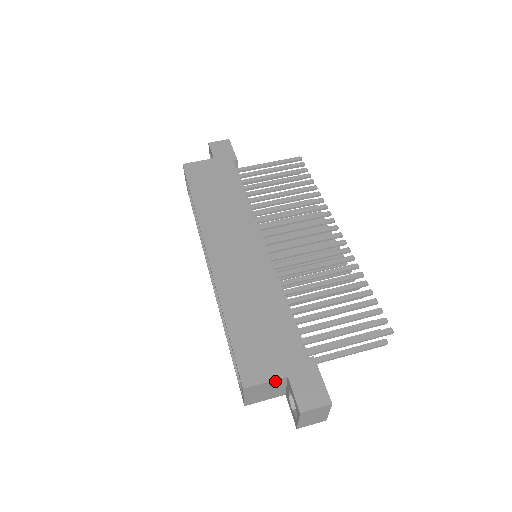
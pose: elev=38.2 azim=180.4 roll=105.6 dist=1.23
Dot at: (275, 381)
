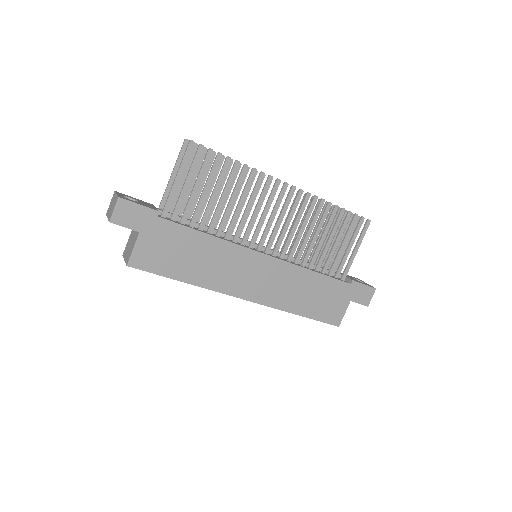
Dot at: (346, 308)
